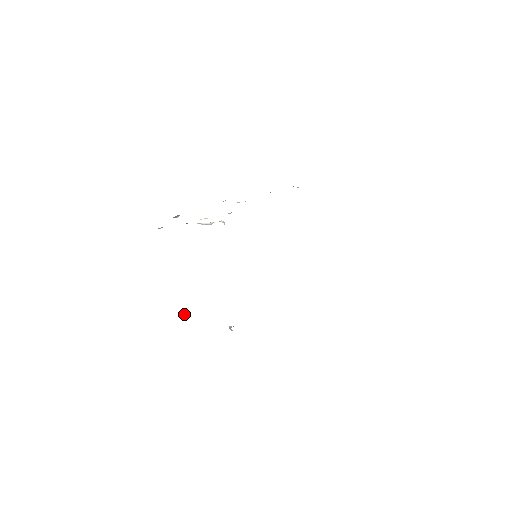
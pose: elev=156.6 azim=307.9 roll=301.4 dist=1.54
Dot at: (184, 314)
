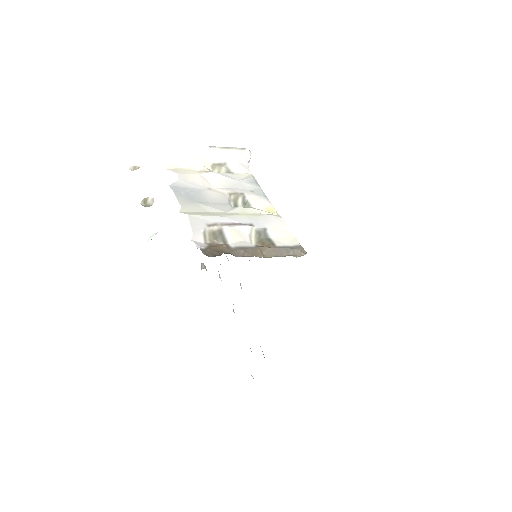
Dot at: (149, 237)
